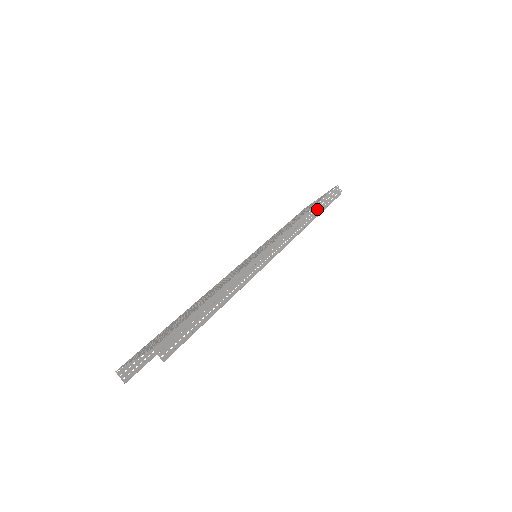
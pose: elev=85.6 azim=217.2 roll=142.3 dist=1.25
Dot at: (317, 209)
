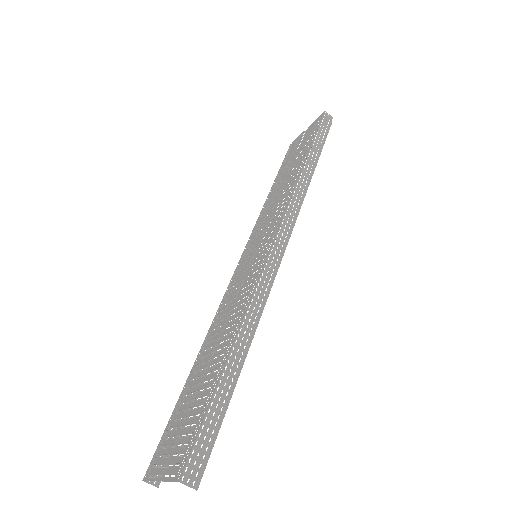
Dot at: (311, 161)
